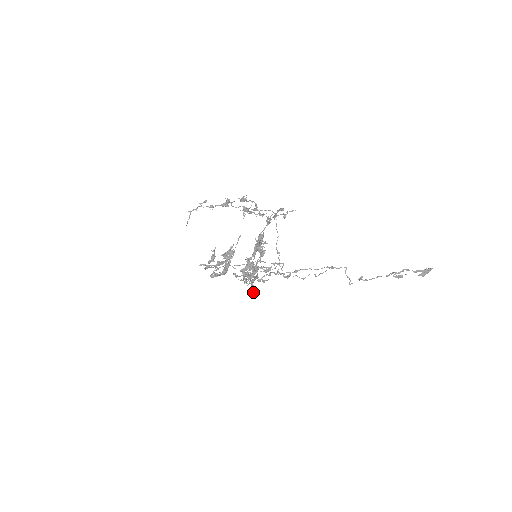
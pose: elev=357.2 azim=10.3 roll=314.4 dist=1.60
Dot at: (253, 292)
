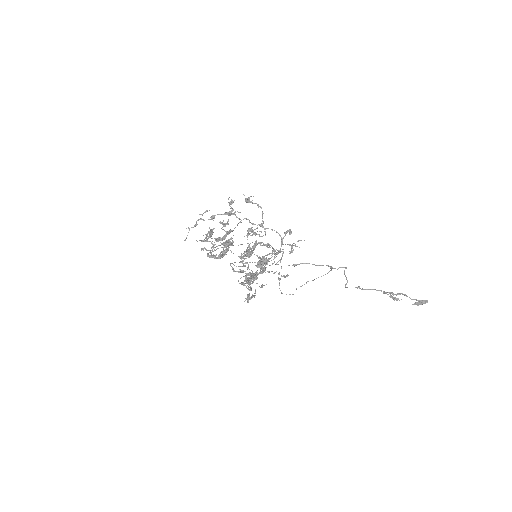
Dot at: (249, 290)
